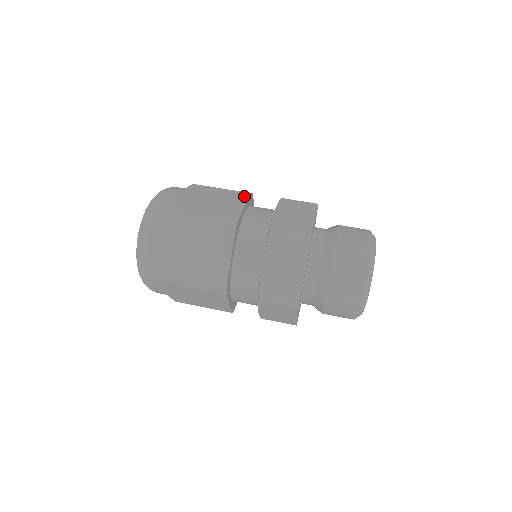
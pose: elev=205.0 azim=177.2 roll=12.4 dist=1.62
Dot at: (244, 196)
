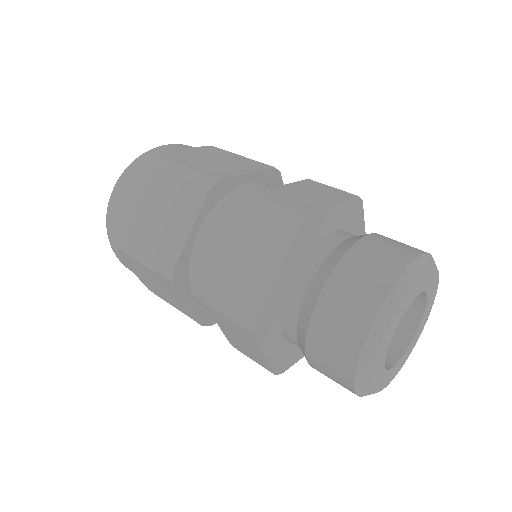
Dot at: (197, 201)
